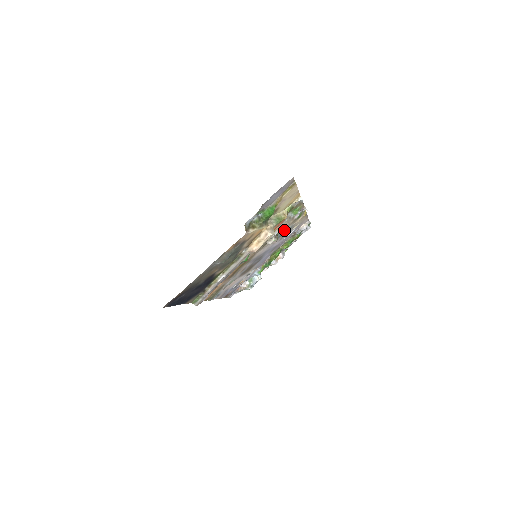
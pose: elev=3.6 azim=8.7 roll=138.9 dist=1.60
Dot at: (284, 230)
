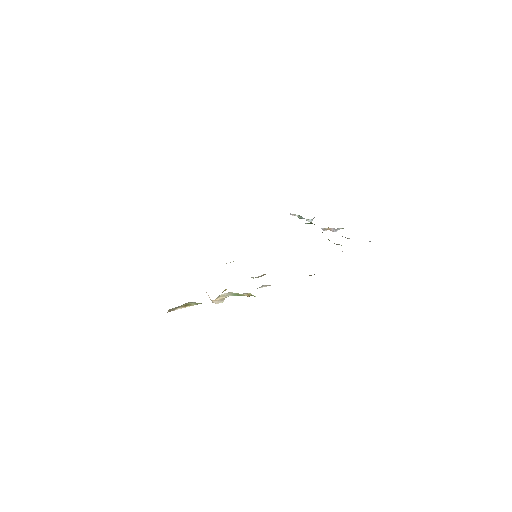
Dot at: occluded
